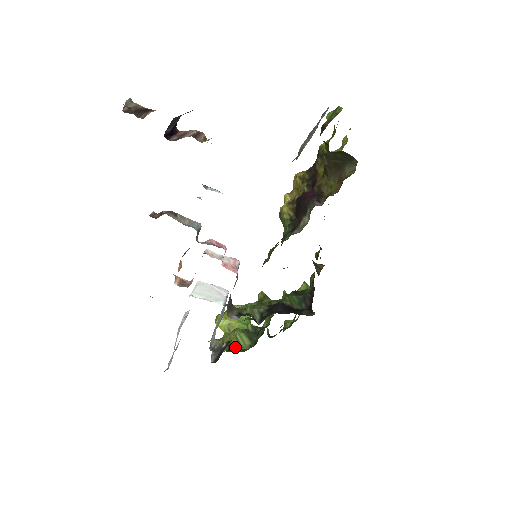
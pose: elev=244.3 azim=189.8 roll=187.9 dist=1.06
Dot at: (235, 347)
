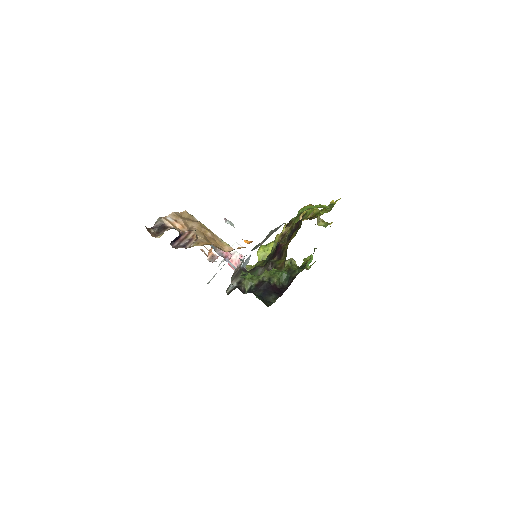
Dot at: occluded
